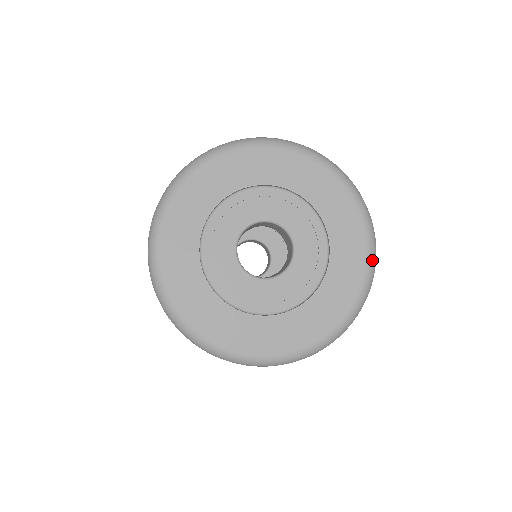
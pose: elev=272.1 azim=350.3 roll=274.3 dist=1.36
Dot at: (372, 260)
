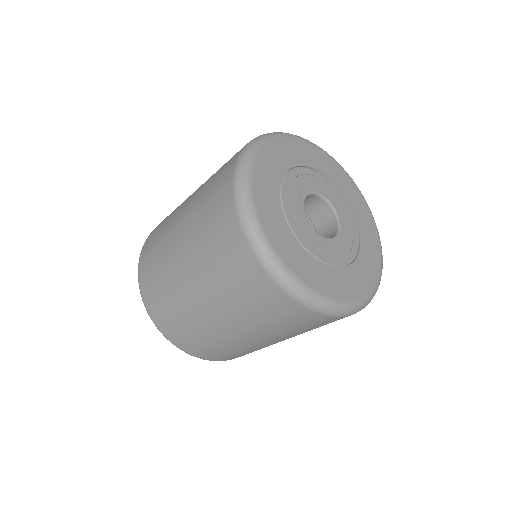
Dot at: (368, 299)
